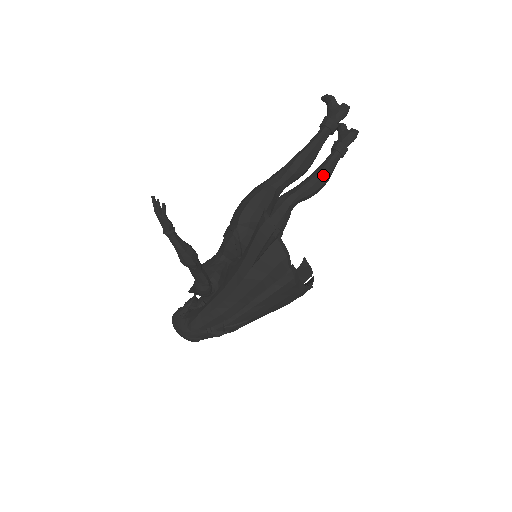
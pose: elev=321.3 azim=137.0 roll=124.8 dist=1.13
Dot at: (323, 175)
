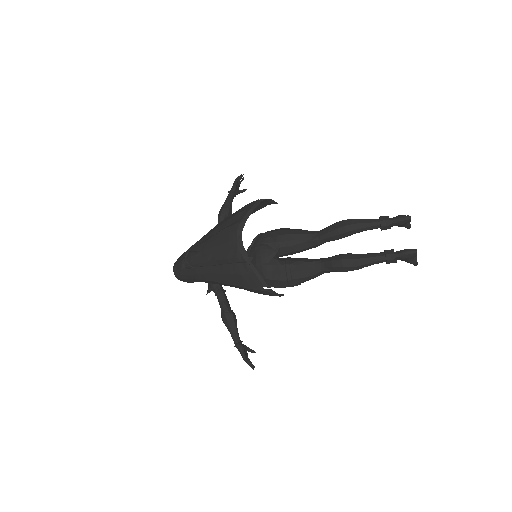
Dot at: (356, 255)
